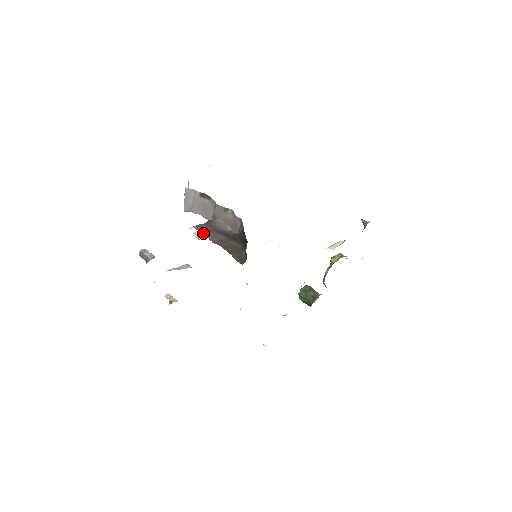
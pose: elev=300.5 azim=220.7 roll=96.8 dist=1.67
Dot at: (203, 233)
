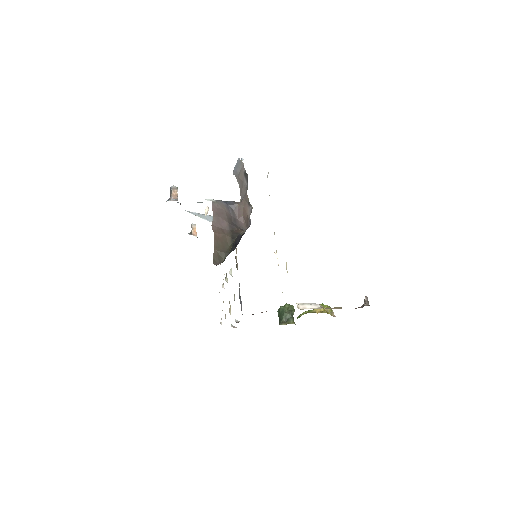
Dot at: (213, 212)
